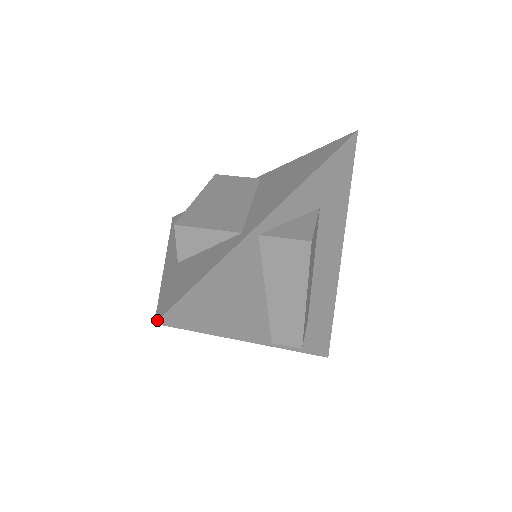
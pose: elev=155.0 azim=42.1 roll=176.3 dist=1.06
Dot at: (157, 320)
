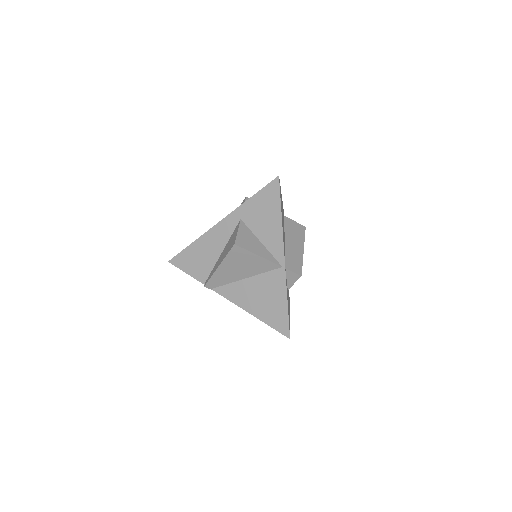
Dot at: occluded
